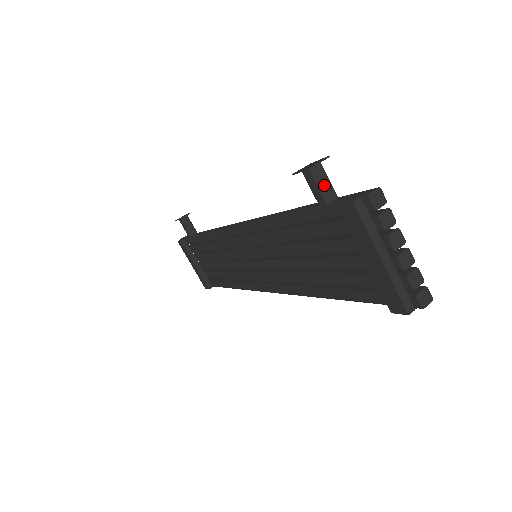
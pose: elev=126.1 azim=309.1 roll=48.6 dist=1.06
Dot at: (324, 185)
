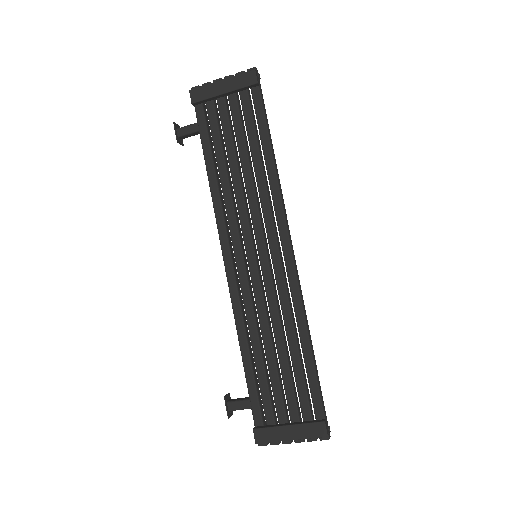
Dot at: (189, 126)
